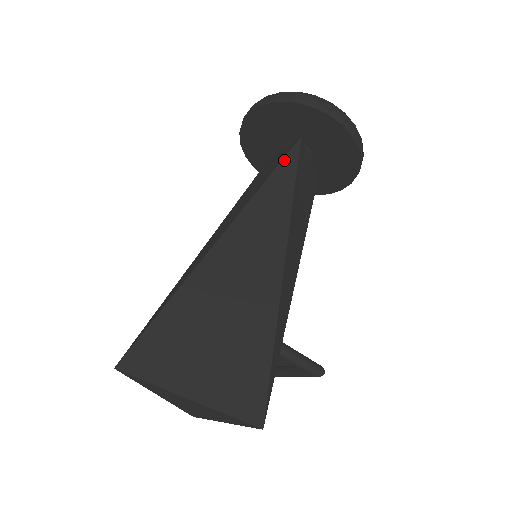
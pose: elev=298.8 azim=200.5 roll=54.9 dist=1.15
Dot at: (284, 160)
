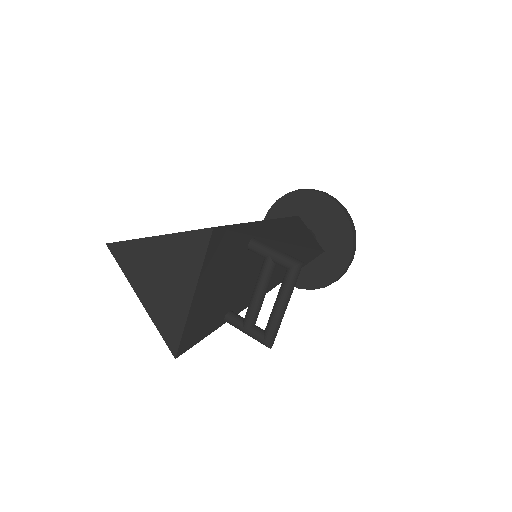
Dot at: occluded
